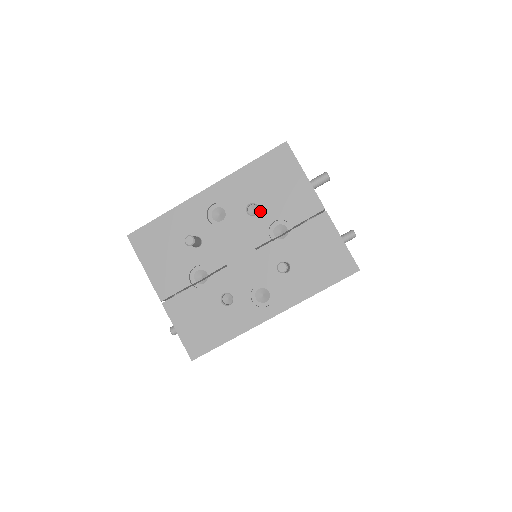
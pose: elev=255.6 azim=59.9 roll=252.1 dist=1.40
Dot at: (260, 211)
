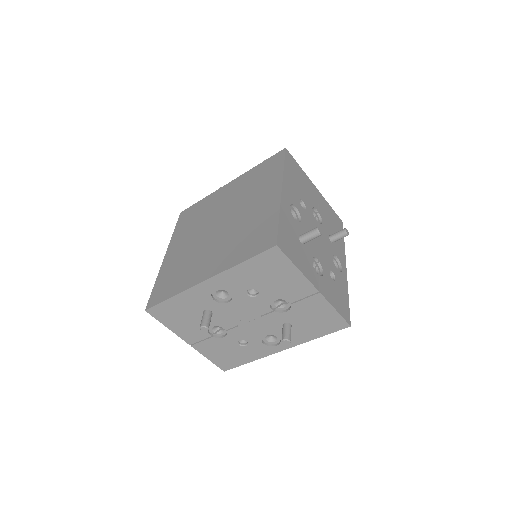
Dot at: (260, 294)
